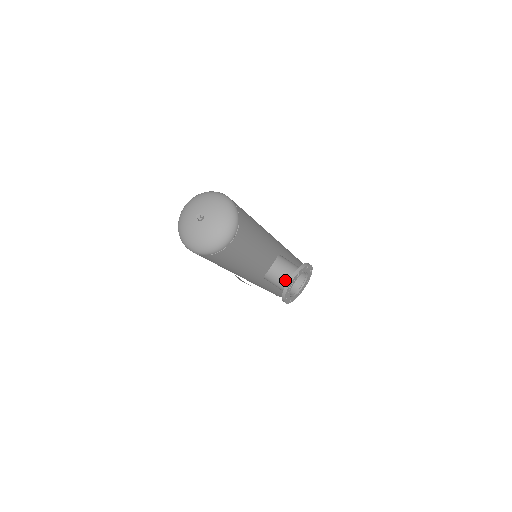
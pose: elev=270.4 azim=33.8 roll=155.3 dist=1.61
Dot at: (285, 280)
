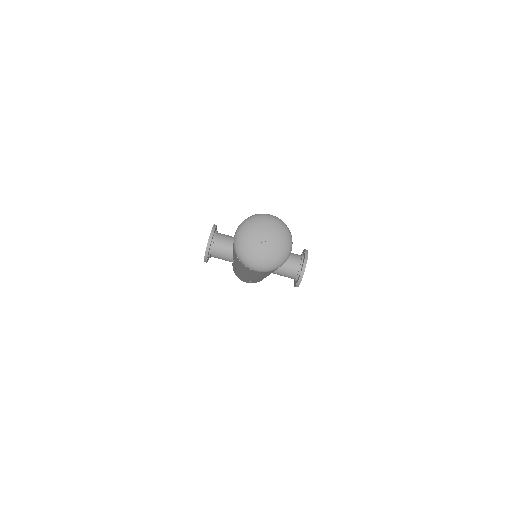
Dot at: (296, 269)
